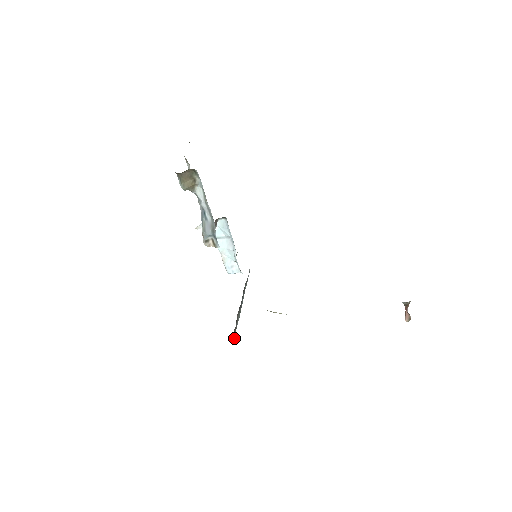
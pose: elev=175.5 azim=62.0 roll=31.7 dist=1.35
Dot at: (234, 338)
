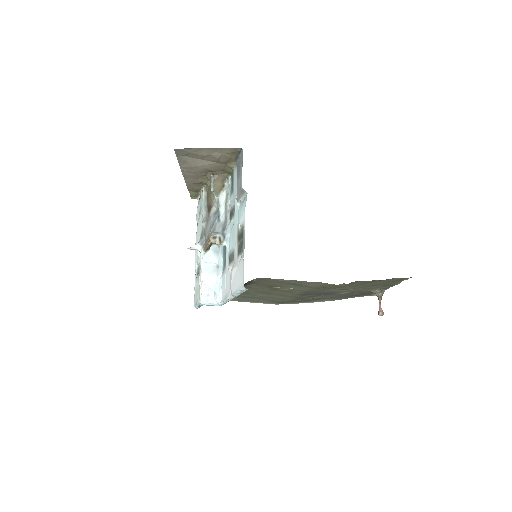
Dot at: occluded
